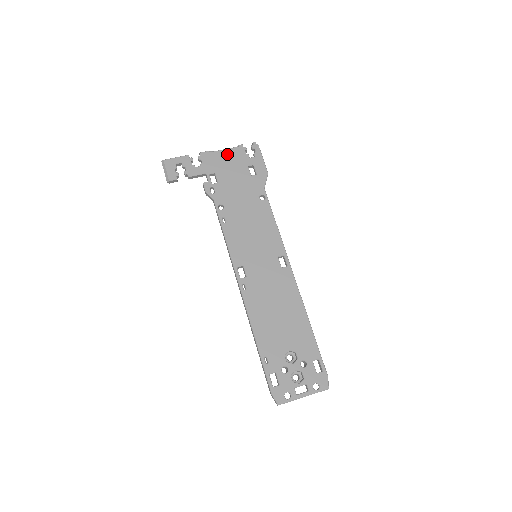
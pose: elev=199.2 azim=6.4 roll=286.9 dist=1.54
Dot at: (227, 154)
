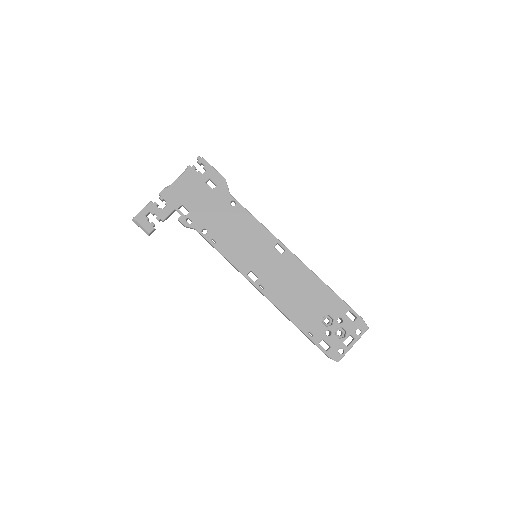
Dot at: (182, 182)
